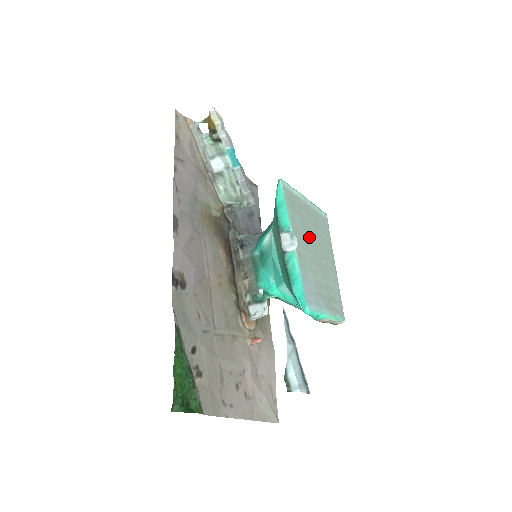
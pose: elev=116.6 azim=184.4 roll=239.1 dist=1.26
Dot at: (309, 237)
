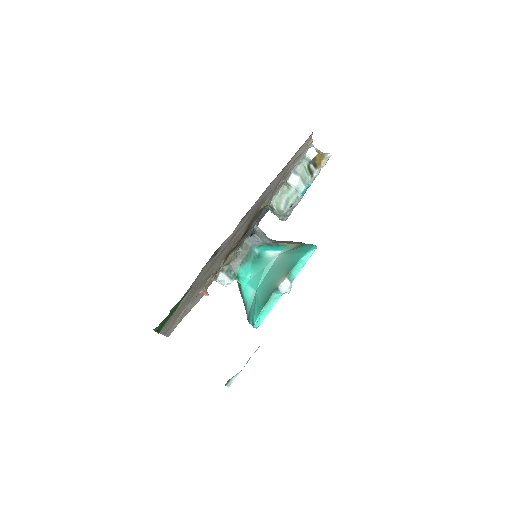
Dot at: occluded
